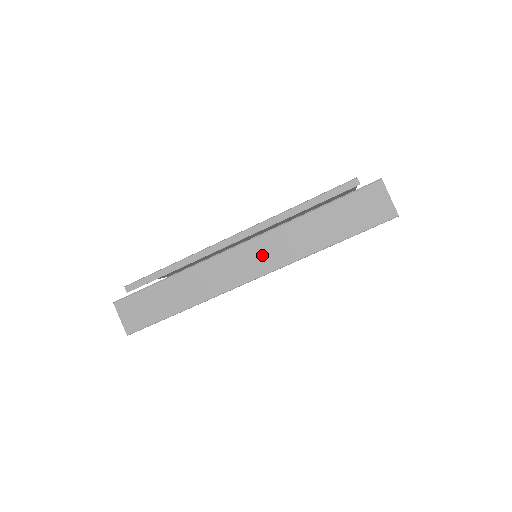
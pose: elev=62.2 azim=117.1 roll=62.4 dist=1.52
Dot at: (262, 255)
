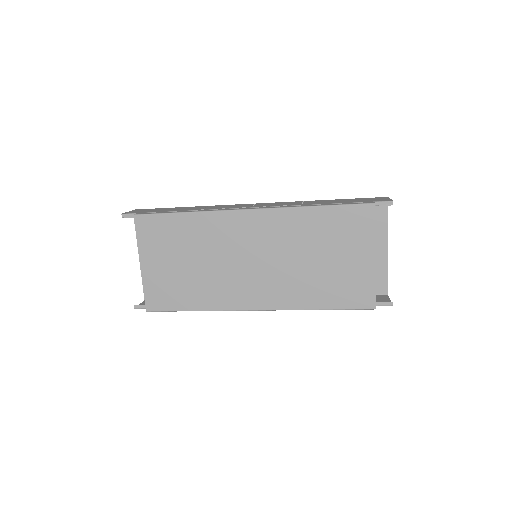
Dot at: occluded
